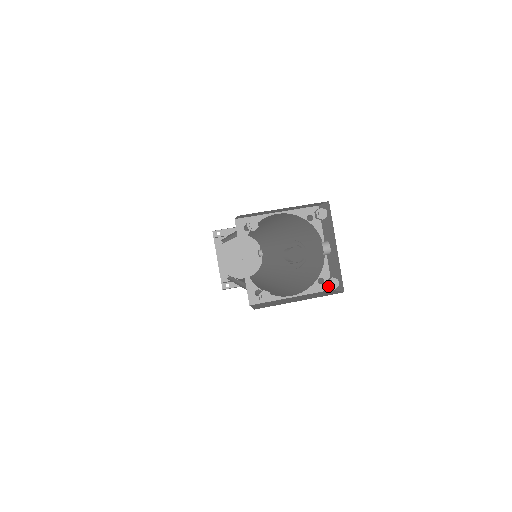
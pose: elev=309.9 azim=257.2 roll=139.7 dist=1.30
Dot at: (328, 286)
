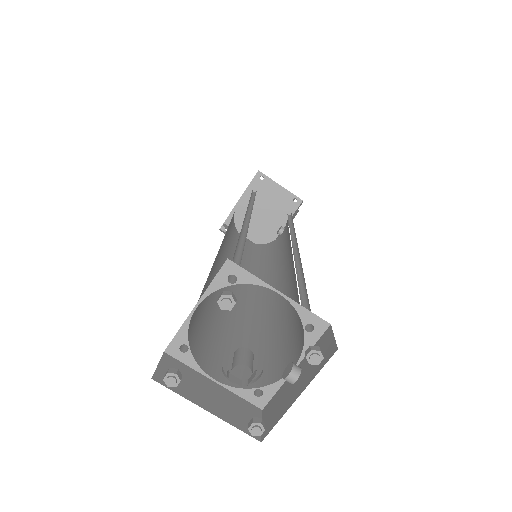
Dot at: (249, 426)
